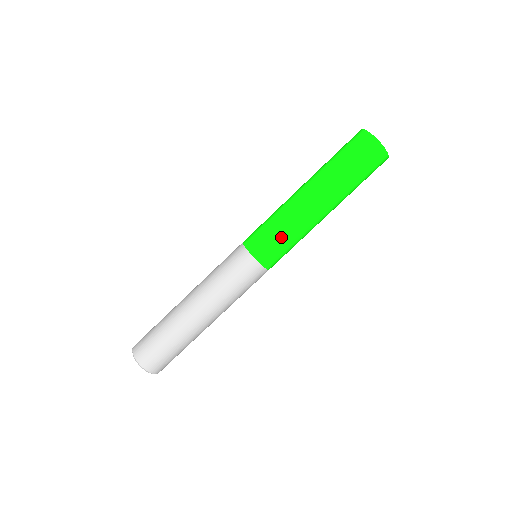
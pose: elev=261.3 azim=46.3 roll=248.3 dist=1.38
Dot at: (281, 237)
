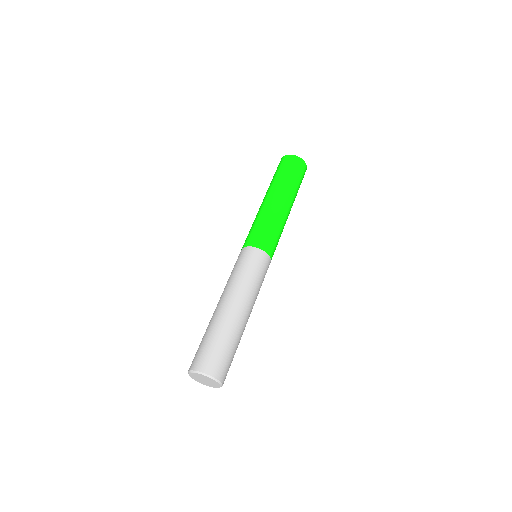
Dot at: (256, 226)
